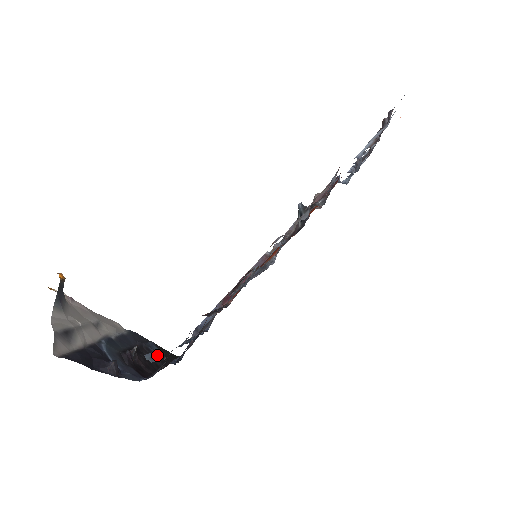
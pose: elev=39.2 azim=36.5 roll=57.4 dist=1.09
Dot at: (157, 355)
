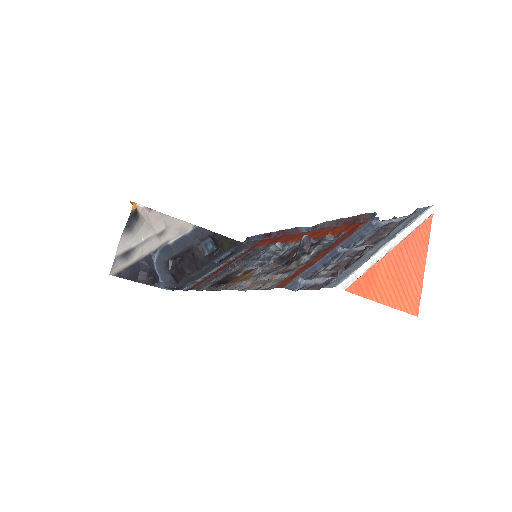
Dot at: occluded
